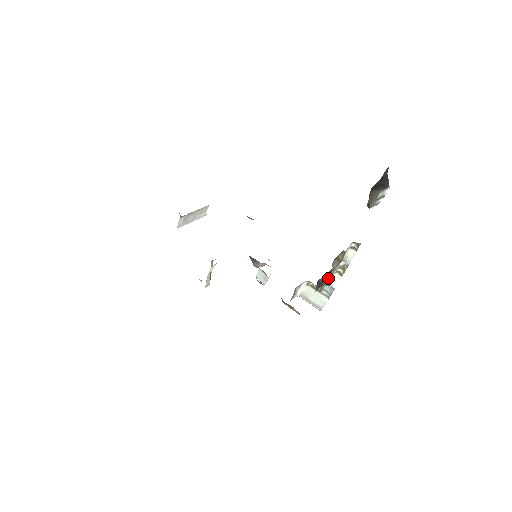
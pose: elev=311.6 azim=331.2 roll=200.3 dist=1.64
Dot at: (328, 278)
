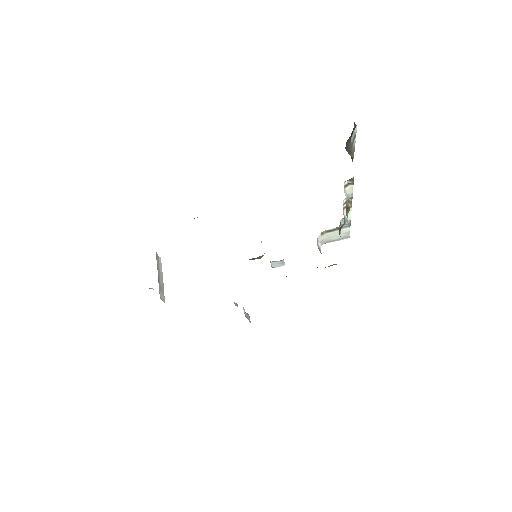
Dot at: (344, 222)
